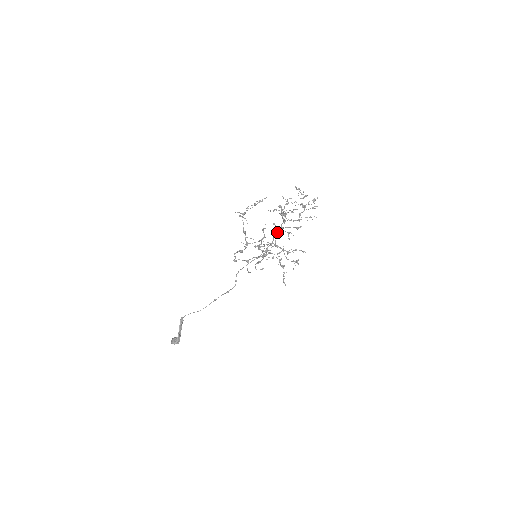
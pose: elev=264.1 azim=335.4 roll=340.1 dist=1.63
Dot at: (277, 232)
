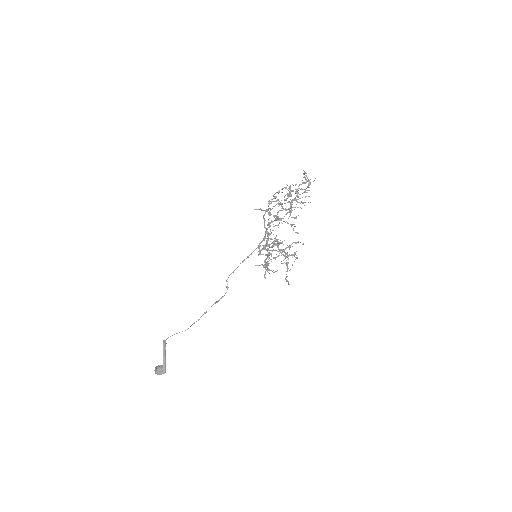
Dot at: occluded
